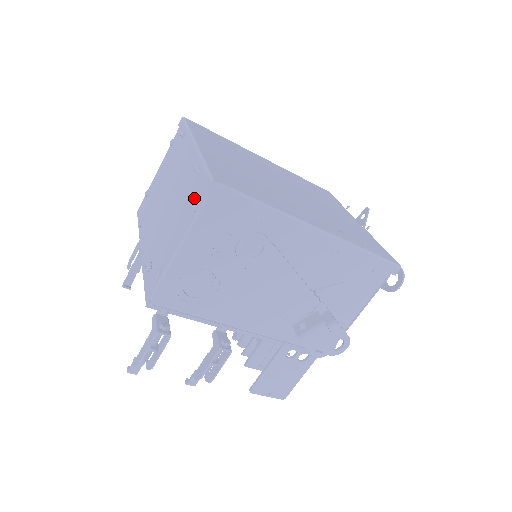
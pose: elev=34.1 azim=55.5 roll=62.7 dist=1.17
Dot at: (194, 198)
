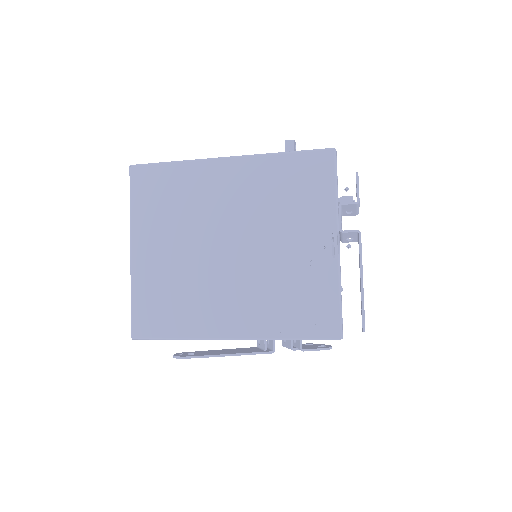
Dot at: occluded
